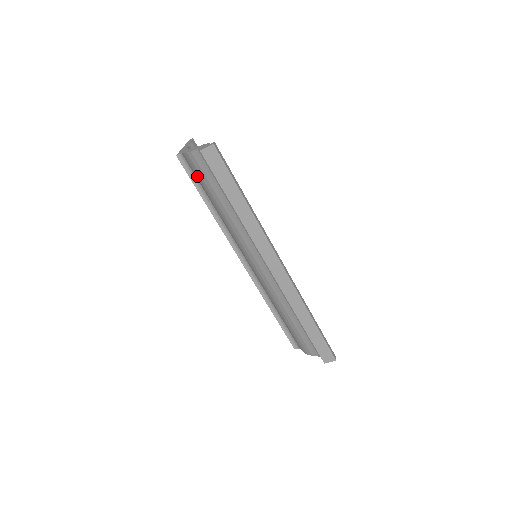
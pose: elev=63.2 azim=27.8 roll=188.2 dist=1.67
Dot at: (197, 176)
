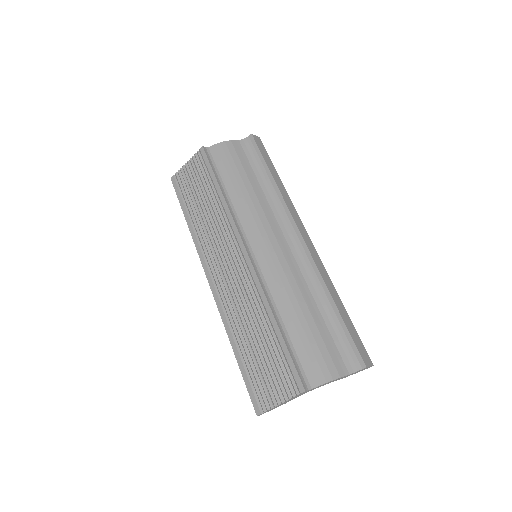
Dot at: (224, 161)
